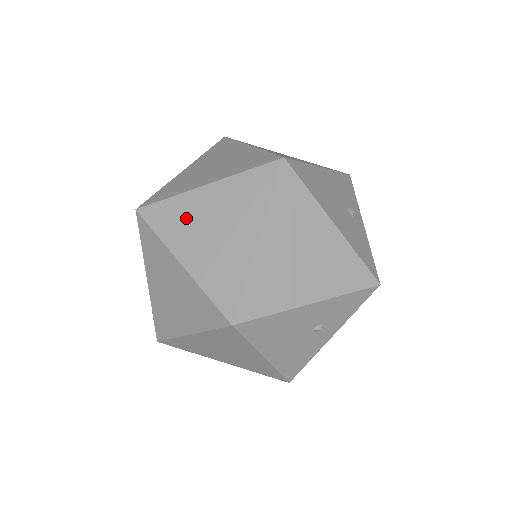
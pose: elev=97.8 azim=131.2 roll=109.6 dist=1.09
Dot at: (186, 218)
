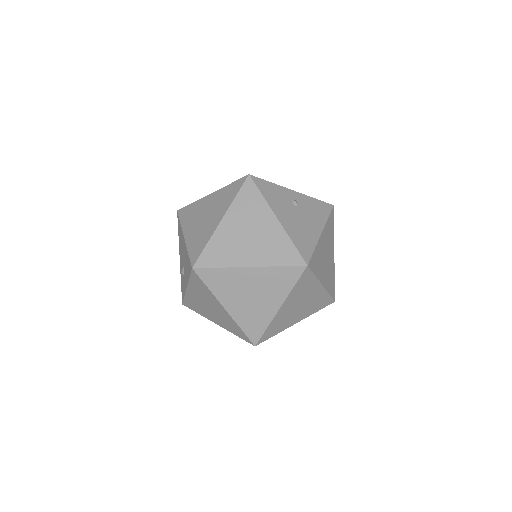
Dot at: (283, 320)
